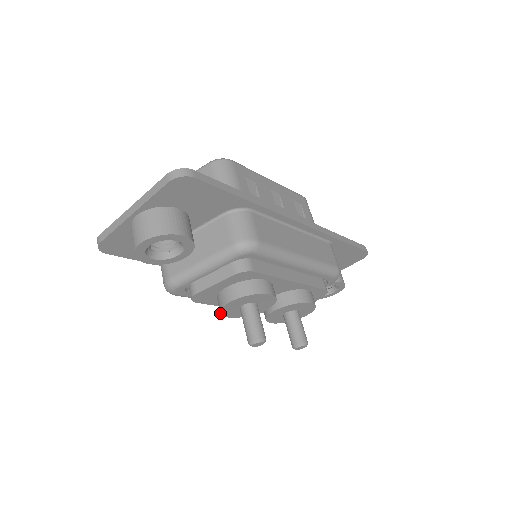
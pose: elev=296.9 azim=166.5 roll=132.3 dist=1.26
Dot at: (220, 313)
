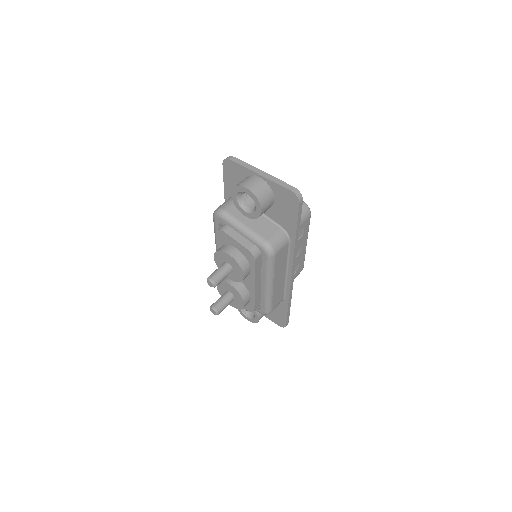
Dot at: (216, 251)
